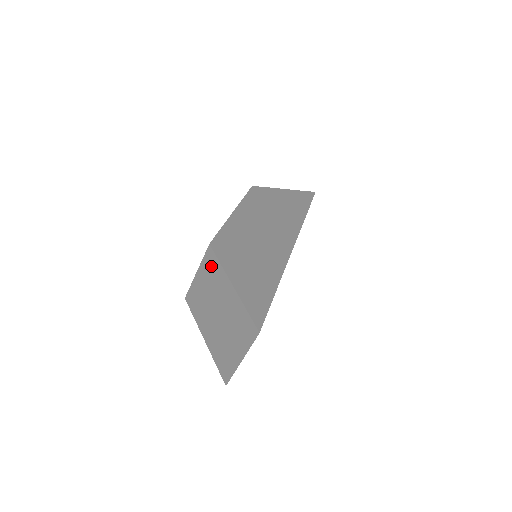
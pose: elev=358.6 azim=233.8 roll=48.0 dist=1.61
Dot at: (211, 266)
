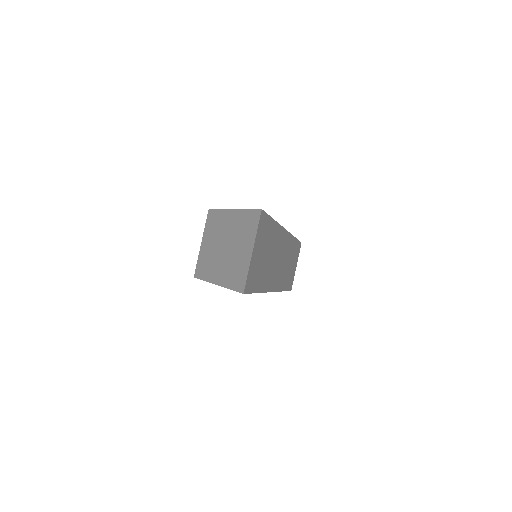
Dot at: (213, 221)
